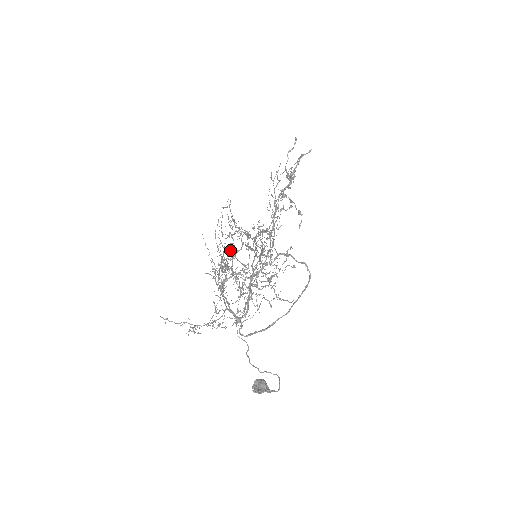
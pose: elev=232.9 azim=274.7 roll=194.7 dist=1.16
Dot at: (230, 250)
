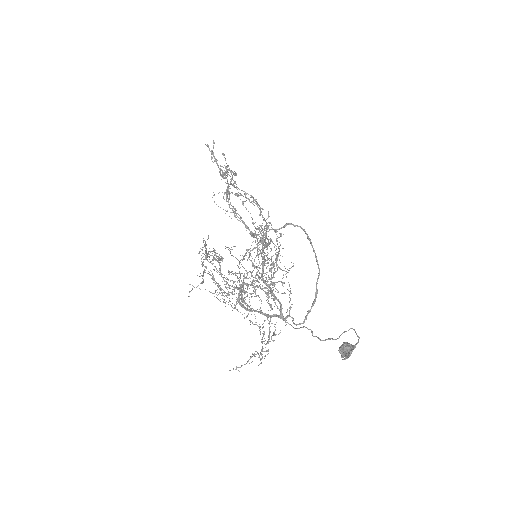
Dot at: occluded
